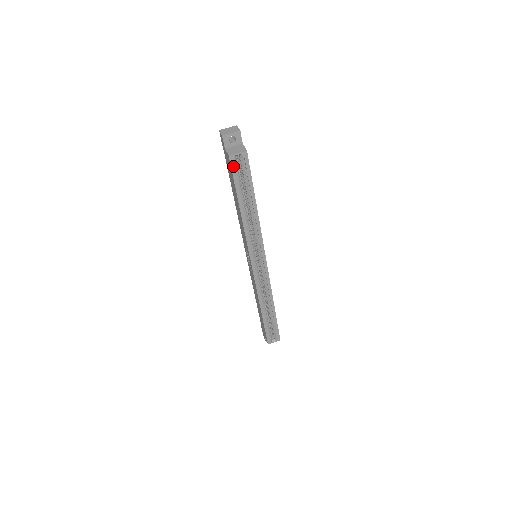
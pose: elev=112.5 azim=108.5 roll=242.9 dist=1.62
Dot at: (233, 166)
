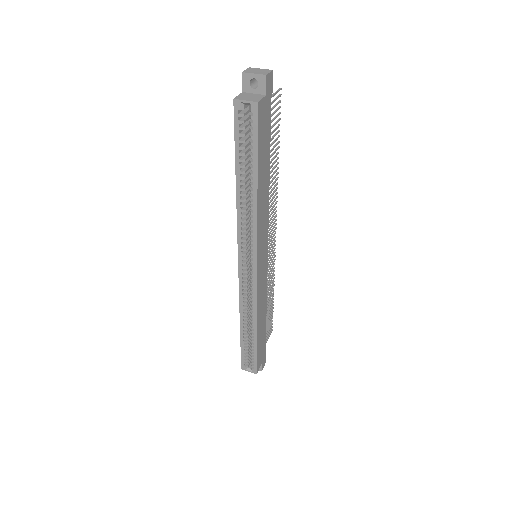
Dot at: (237, 116)
